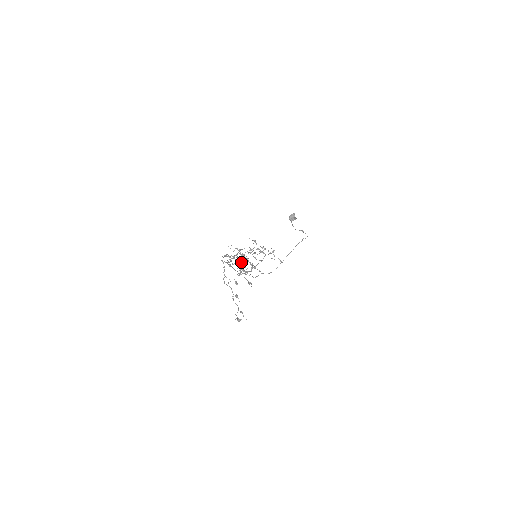
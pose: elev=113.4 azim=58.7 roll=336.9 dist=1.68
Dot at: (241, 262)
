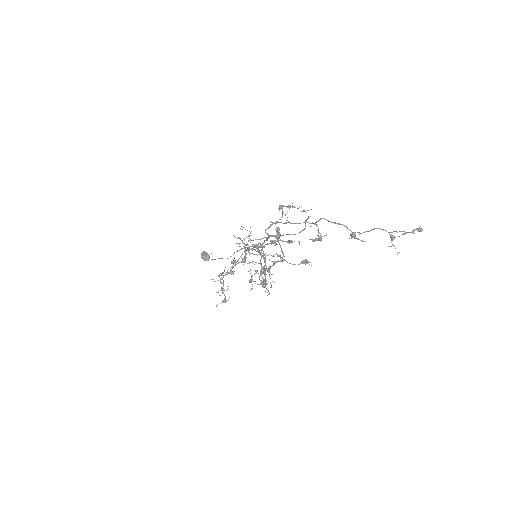
Dot at: occluded
